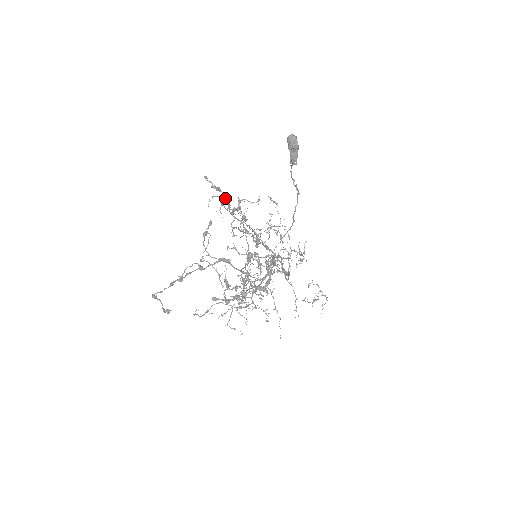
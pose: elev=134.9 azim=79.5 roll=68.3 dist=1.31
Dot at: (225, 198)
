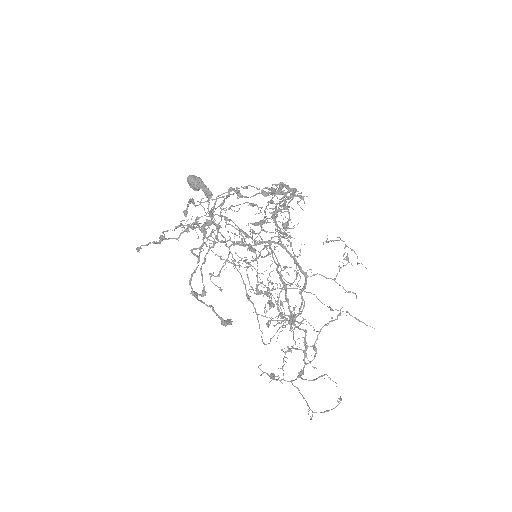
Dot at: (176, 239)
